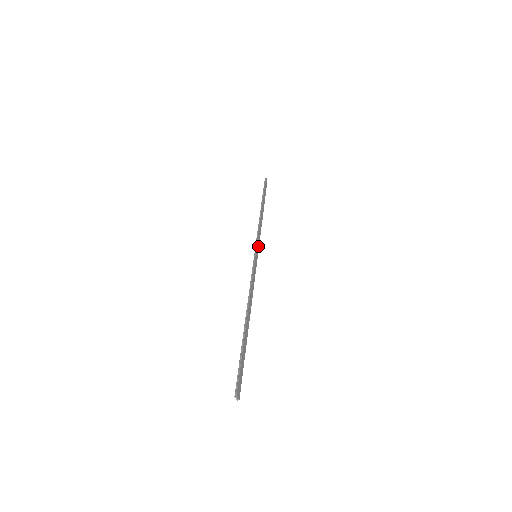
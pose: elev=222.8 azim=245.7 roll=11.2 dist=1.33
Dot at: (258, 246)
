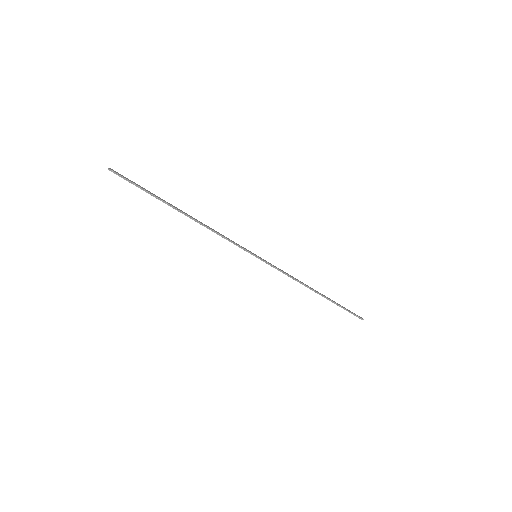
Dot at: (269, 264)
